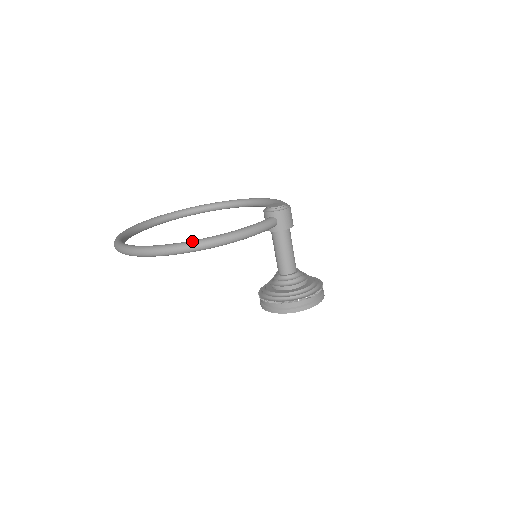
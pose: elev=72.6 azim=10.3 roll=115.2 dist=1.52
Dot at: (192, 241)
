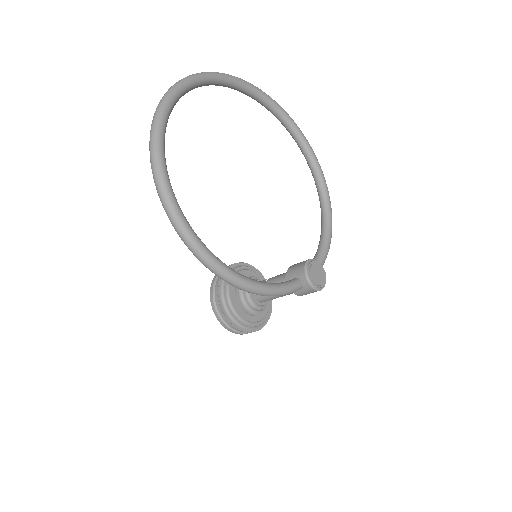
Dot at: (220, 265)
